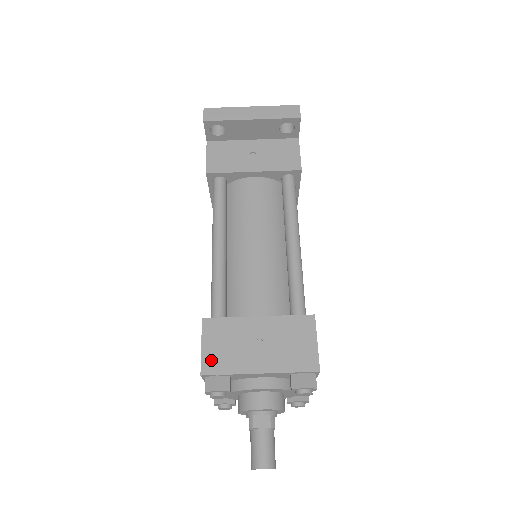
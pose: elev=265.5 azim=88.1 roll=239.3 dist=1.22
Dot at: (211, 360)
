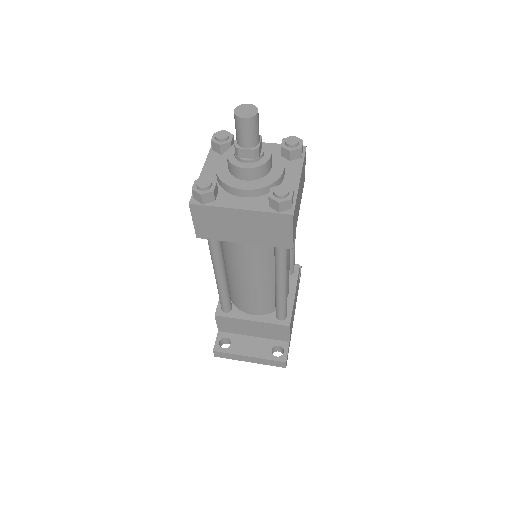
Dot at: occluded
